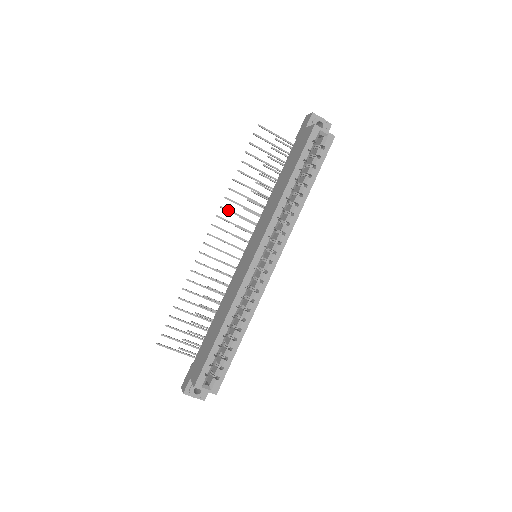
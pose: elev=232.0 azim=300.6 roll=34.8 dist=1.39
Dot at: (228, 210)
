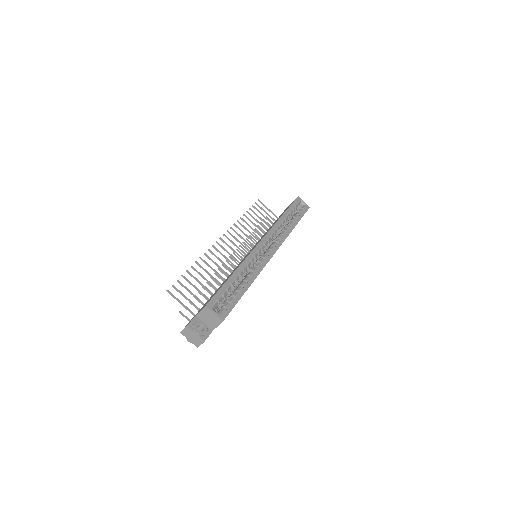
Dot at: (235, 231)
